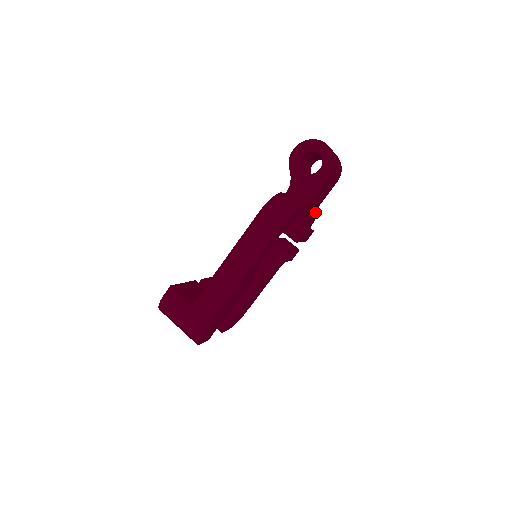
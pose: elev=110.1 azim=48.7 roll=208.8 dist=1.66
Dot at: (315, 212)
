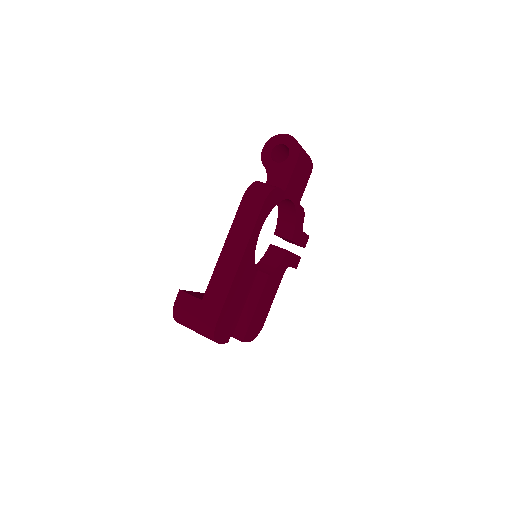
Dot at: (300, 205)
